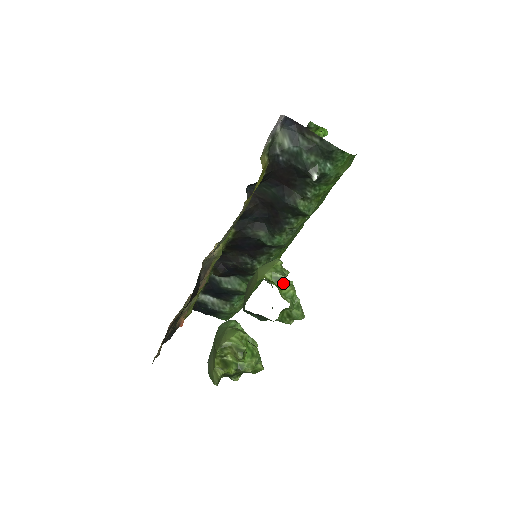
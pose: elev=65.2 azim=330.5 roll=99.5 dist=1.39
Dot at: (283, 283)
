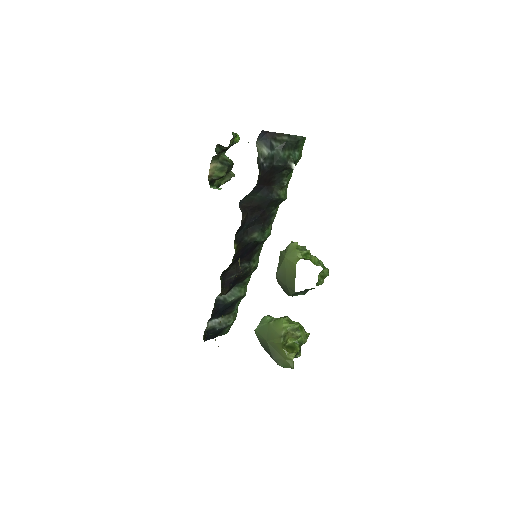
Dot at: (310, 255)
